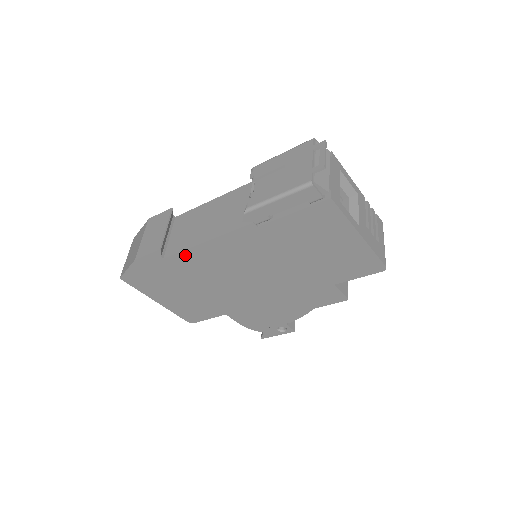
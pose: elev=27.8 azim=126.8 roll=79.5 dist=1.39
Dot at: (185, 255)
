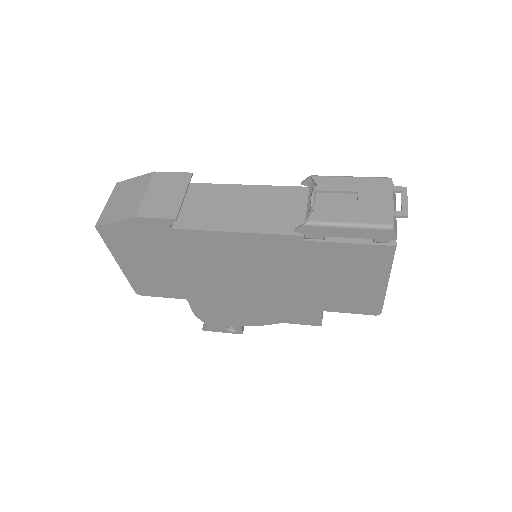
Dot at: (200, 235)
